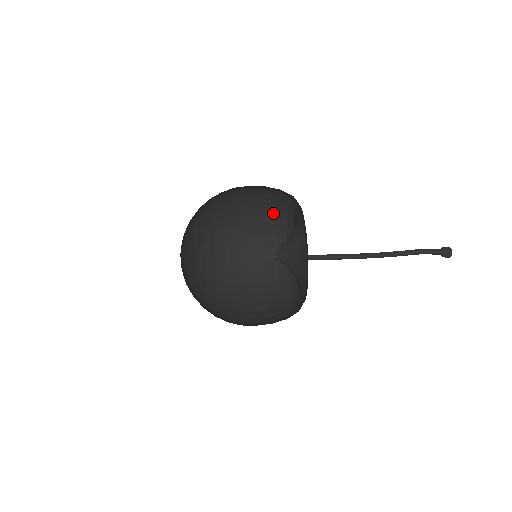
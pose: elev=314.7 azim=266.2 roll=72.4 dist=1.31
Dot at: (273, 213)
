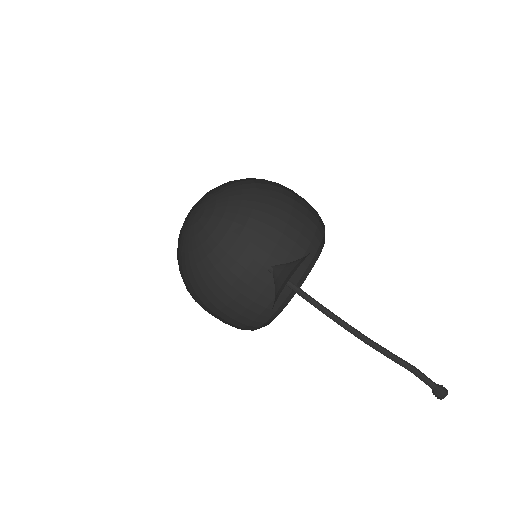
Dot at: (305, 246)
